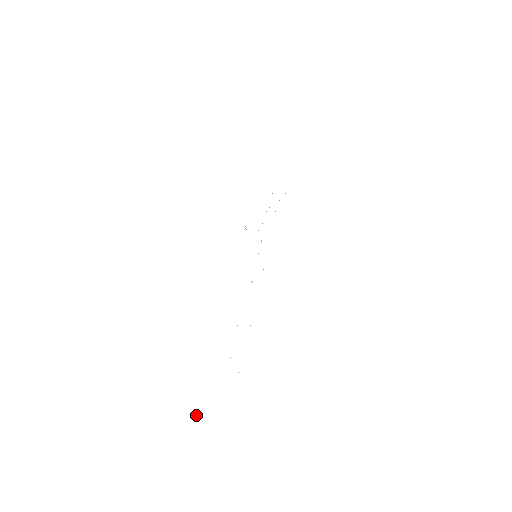
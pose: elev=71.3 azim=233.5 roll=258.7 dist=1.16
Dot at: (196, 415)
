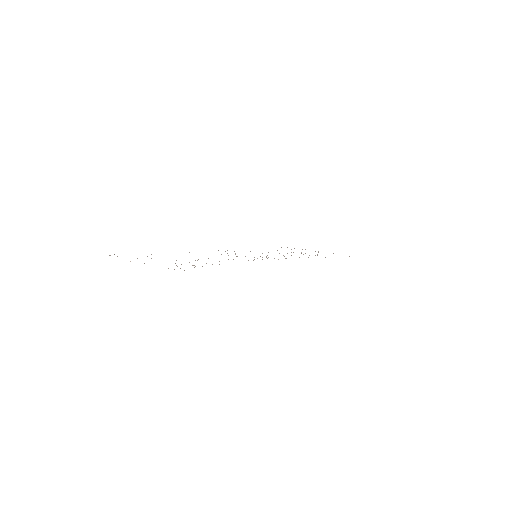
Dot at: occluded
